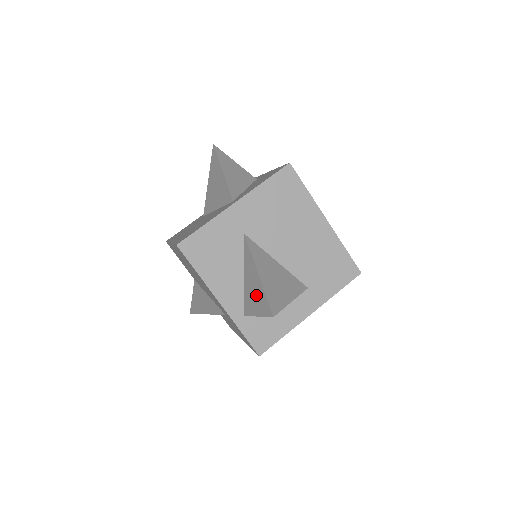
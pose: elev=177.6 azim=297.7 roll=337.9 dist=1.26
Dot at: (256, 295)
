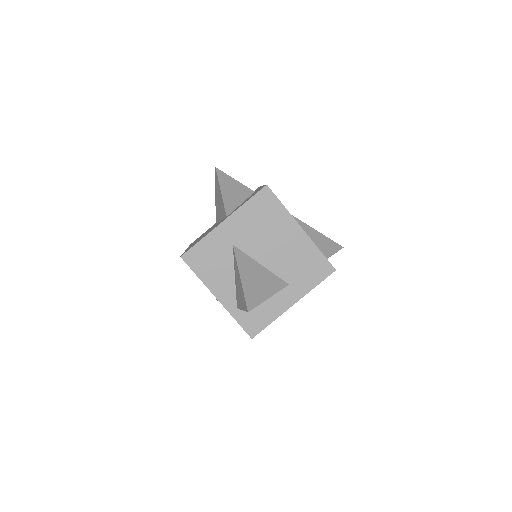
Dot at: (240, 294)
